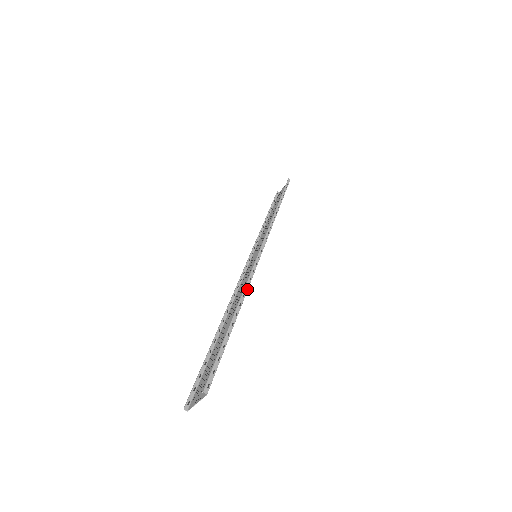
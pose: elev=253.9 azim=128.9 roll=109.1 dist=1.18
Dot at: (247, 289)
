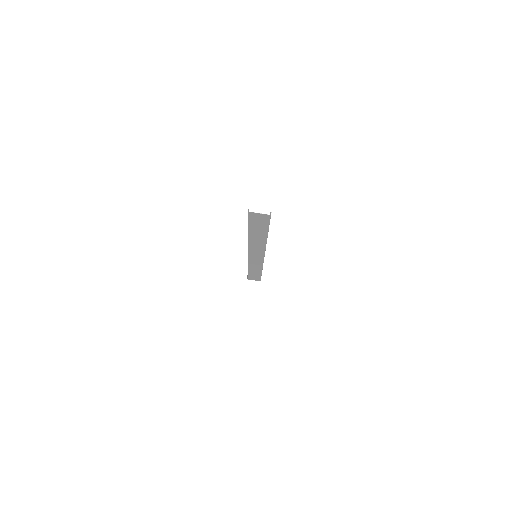
Dot at: occluded
